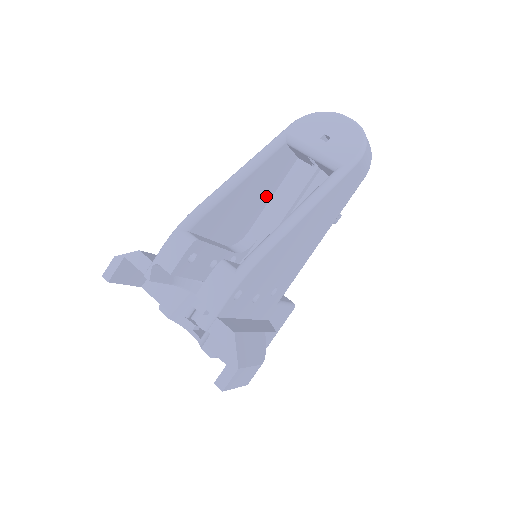
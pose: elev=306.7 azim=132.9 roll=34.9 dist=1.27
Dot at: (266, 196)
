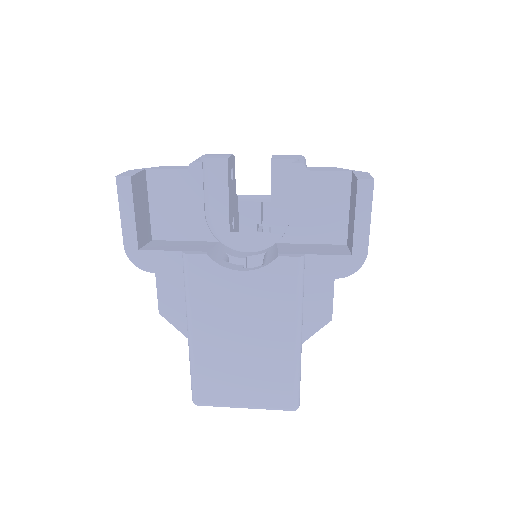
Dot at: occluded
